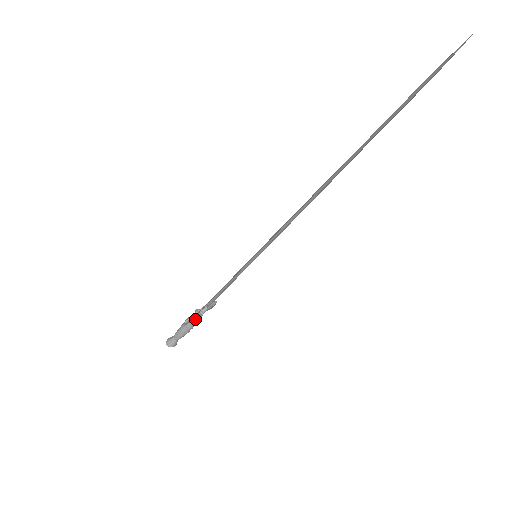
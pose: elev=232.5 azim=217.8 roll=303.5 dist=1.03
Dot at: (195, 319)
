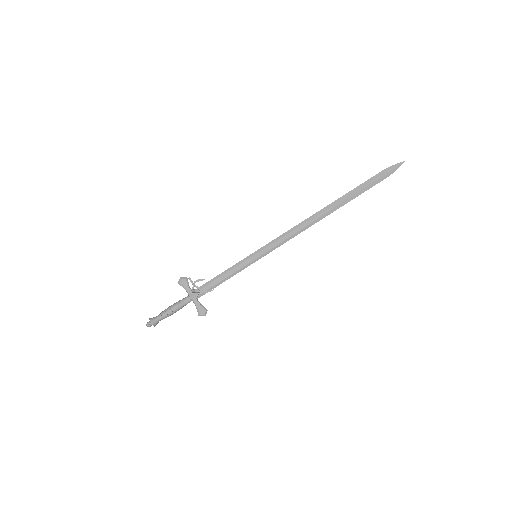
Dot at: (185, 298)
